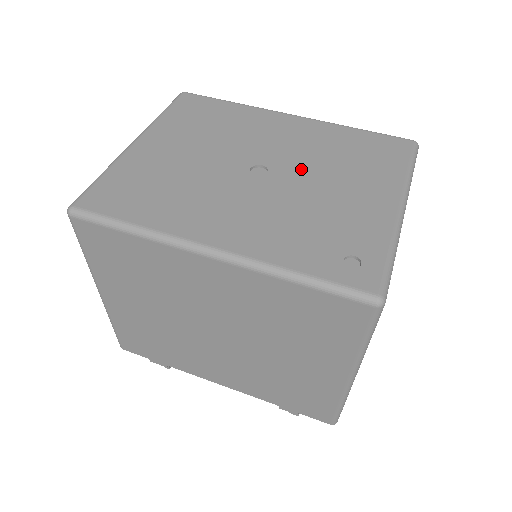
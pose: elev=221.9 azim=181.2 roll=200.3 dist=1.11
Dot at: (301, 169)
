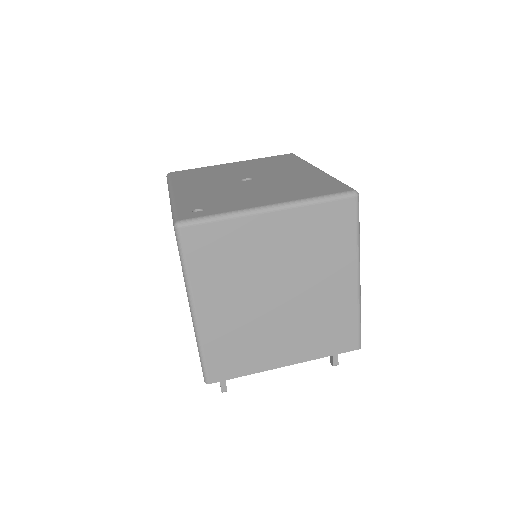
Dot at: (264, 184)
